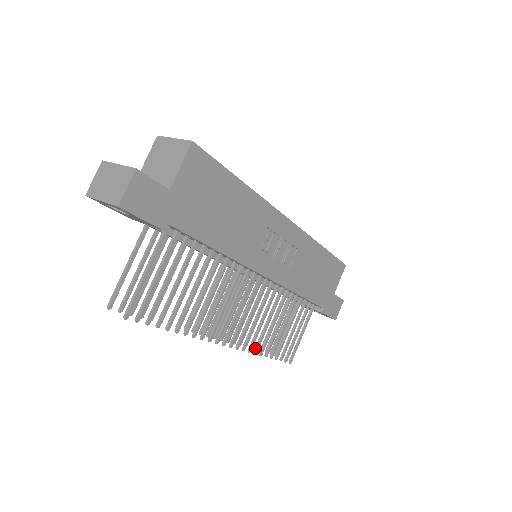
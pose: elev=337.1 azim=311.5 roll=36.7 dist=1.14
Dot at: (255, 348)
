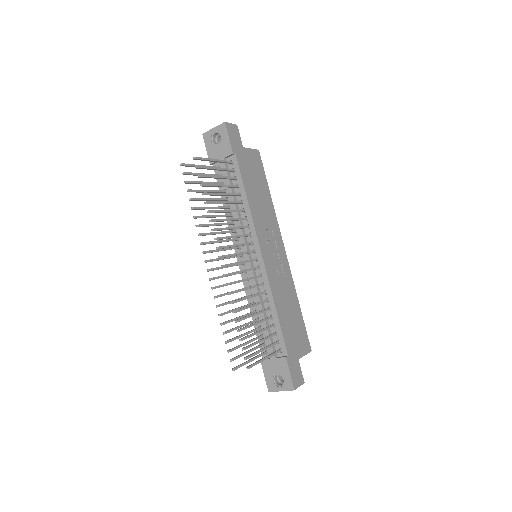
Dot at: (232, 301)
